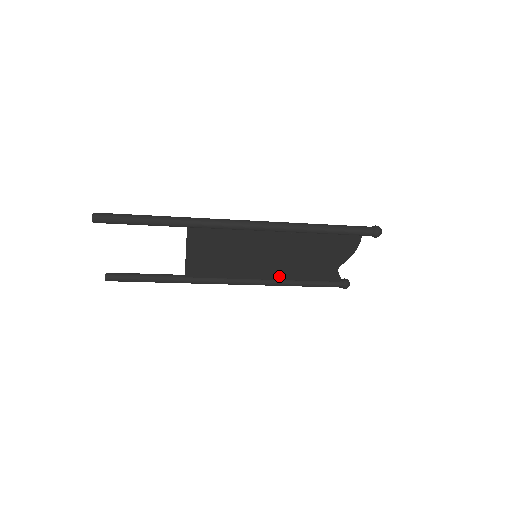
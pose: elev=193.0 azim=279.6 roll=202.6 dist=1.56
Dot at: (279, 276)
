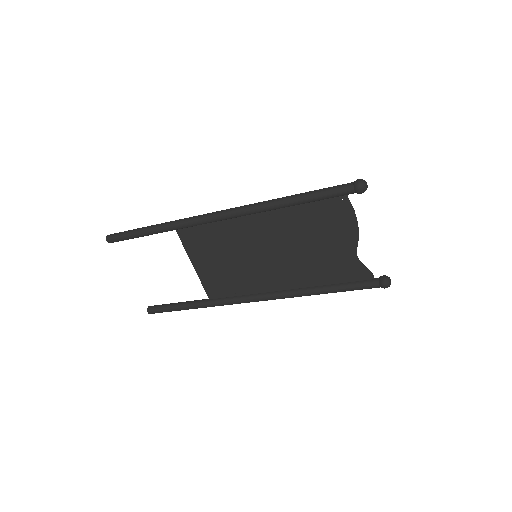
Dot at: (297, 282)
